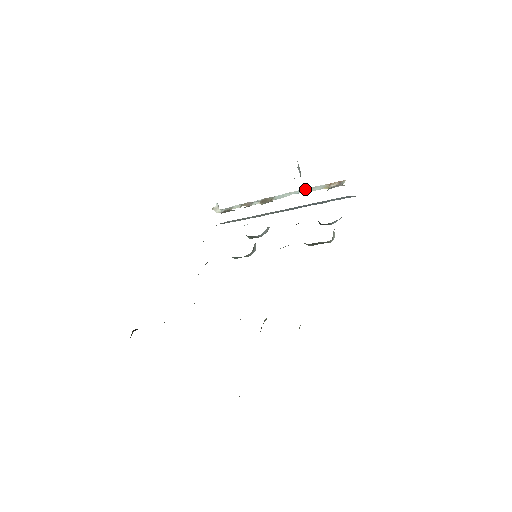
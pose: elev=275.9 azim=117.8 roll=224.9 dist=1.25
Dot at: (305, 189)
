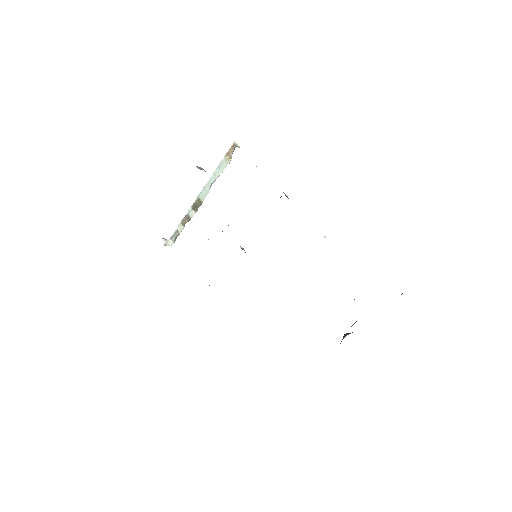
Dot at: (214, 173)
